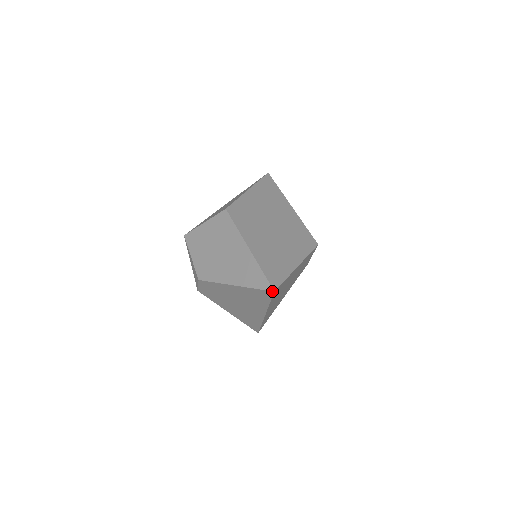
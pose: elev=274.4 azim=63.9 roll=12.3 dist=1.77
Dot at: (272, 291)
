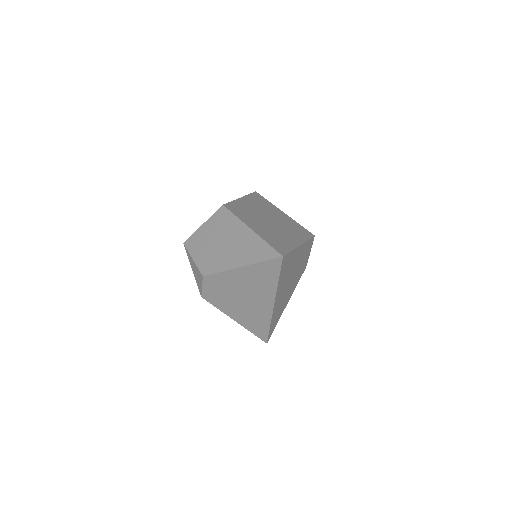
Dot at: (280, 257)
